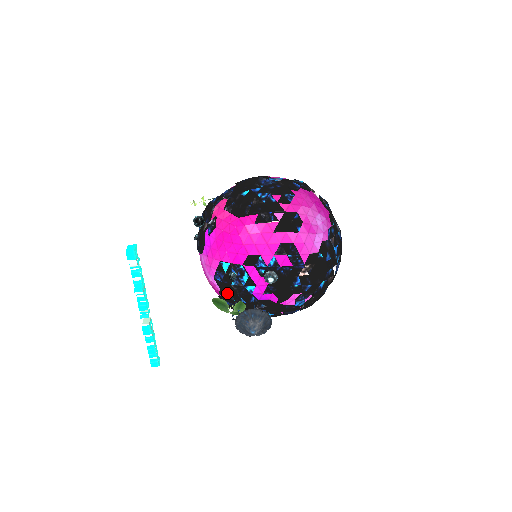
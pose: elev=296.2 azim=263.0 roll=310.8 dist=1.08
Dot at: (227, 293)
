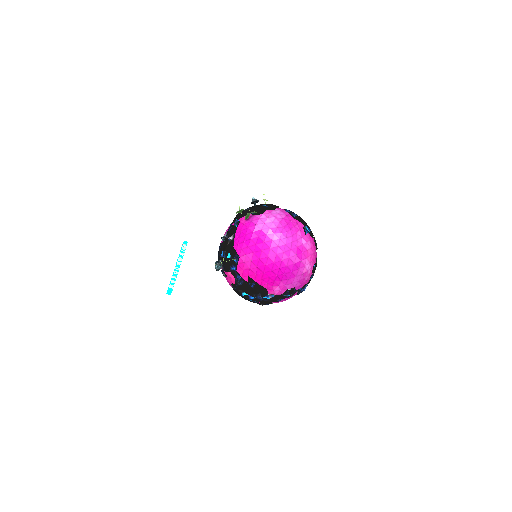
Dot at: occluded
